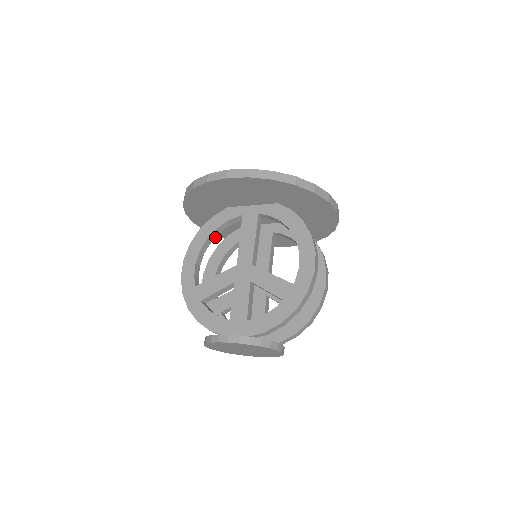
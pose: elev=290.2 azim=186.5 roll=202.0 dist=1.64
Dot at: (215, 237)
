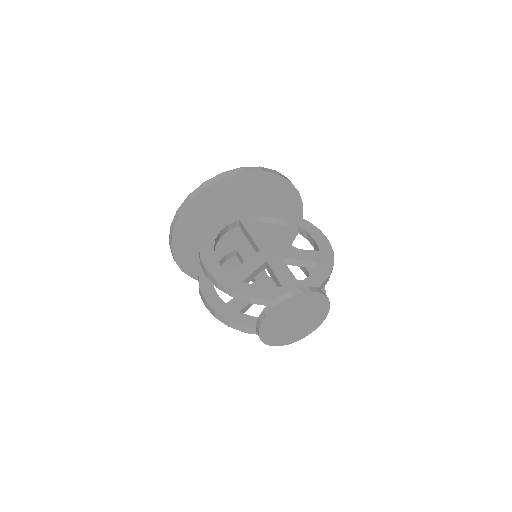
Dot at: occluded
